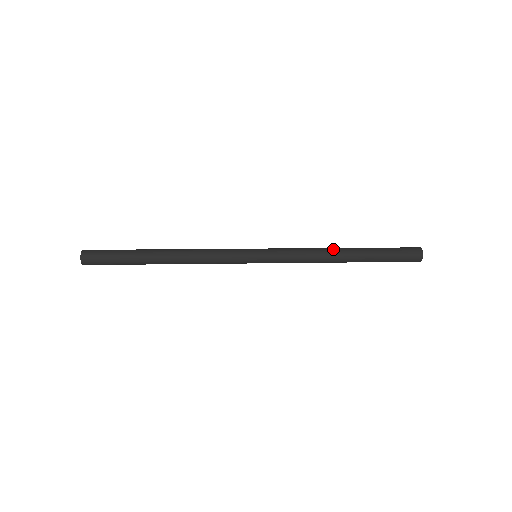
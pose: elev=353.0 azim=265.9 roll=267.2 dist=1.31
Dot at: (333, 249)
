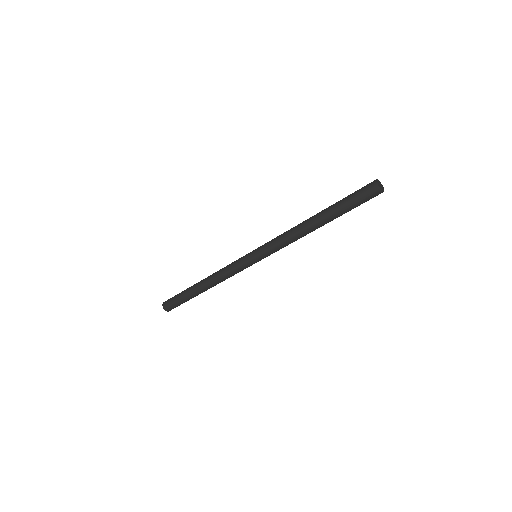
Dot at: (304, 221)
